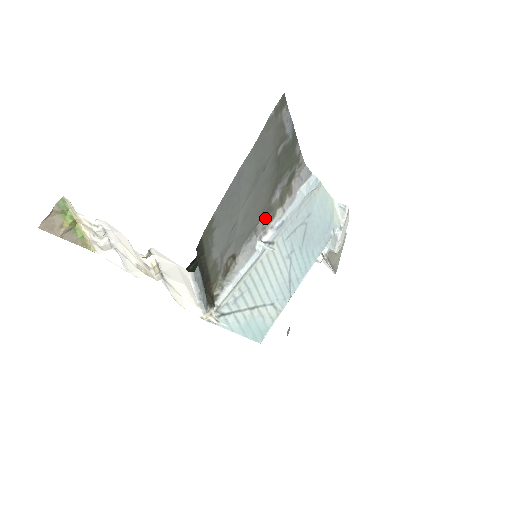
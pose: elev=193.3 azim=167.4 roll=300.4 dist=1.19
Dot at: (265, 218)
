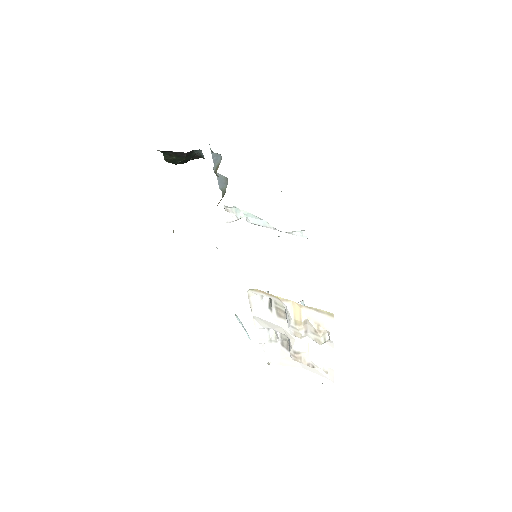
Dot at: occluded
